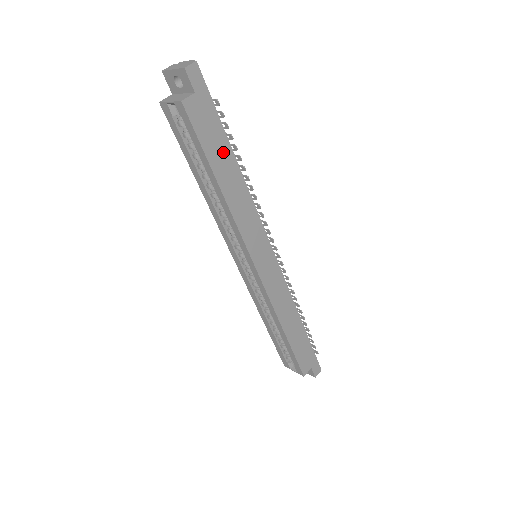
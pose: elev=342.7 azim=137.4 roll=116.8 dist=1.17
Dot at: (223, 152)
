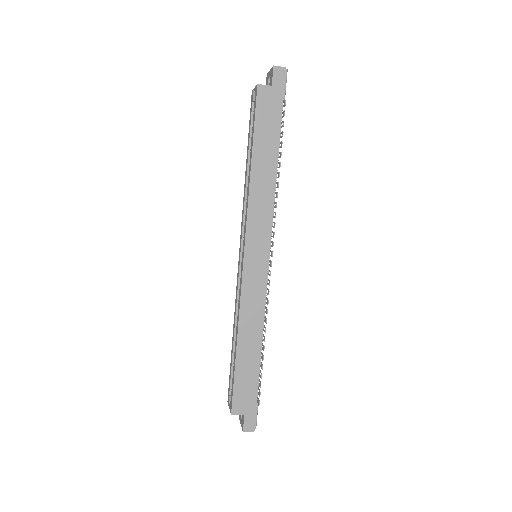
Dot at: (270, 141)
